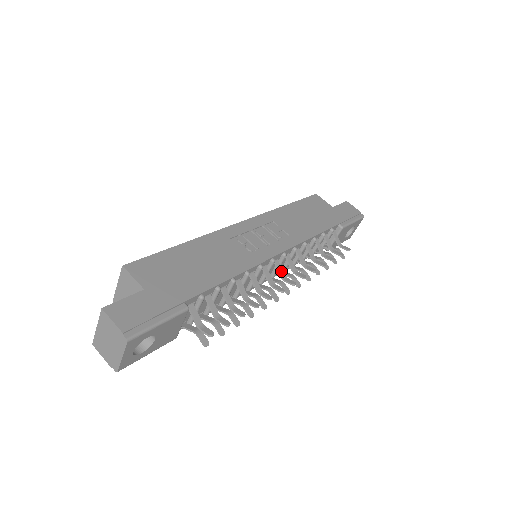
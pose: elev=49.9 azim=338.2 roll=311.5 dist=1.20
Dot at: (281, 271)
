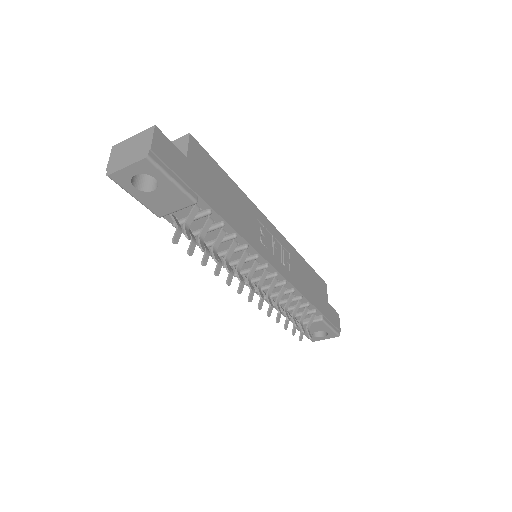
Dot at: (262, 281)
